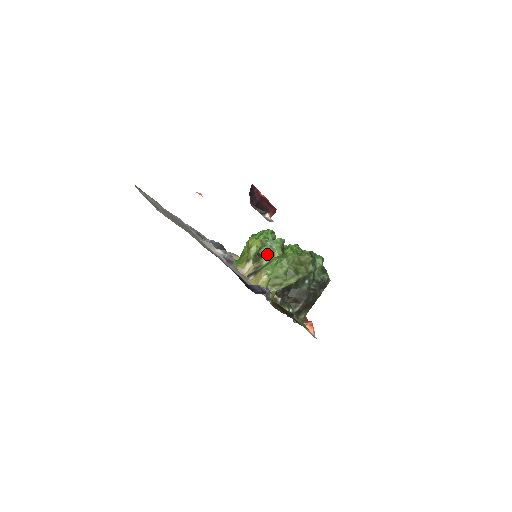
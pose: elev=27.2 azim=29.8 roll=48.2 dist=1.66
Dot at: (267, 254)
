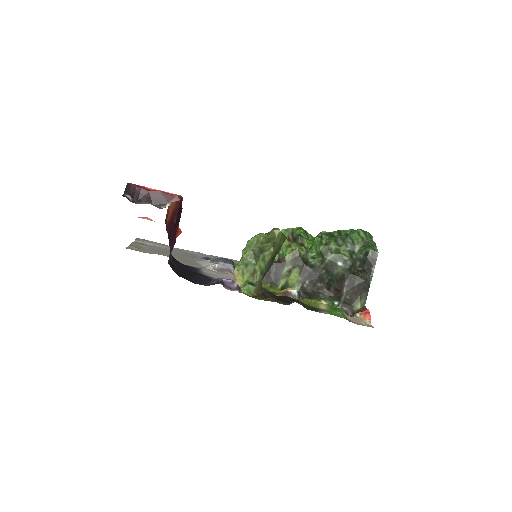
Dot at: occluded
